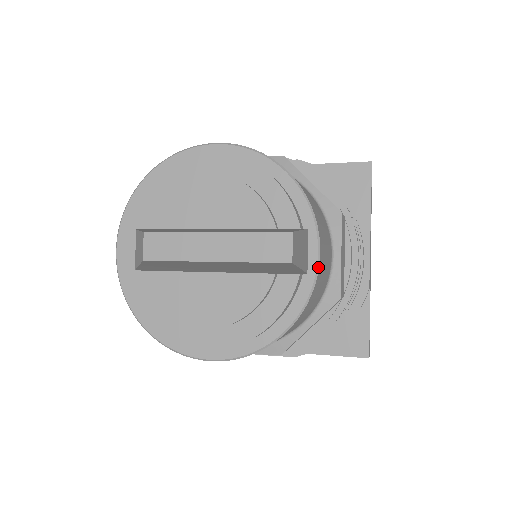
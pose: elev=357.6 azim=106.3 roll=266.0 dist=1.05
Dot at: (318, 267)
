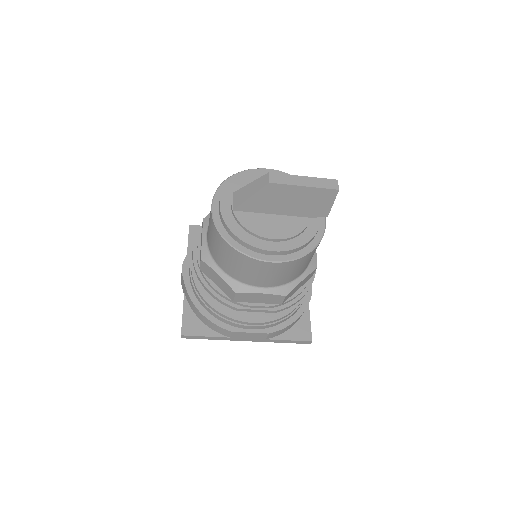
Dot at: occluded
